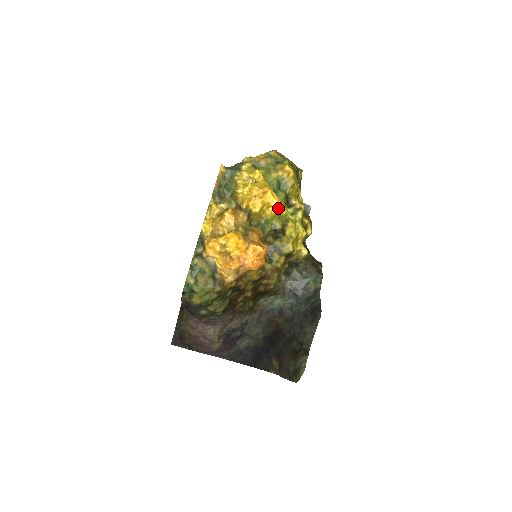
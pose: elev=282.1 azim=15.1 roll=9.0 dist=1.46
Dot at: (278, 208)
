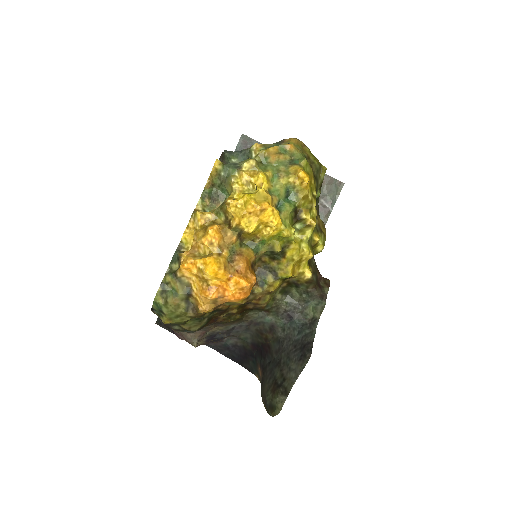
Dot at: (279, 229)
